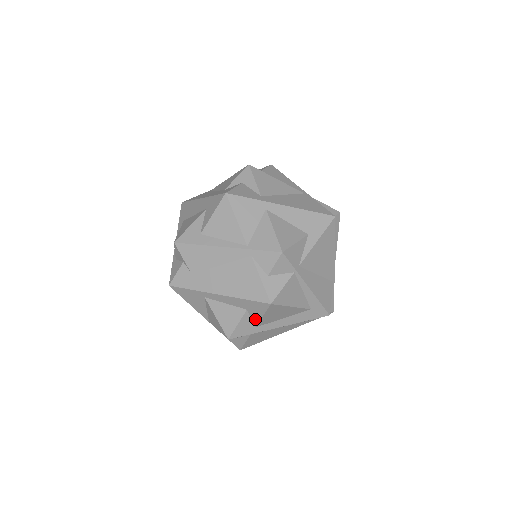
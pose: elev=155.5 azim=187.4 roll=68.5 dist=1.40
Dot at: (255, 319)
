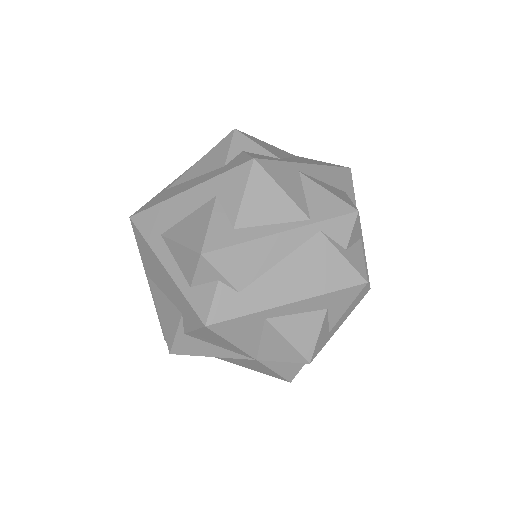
Dot at: (334, 319)
